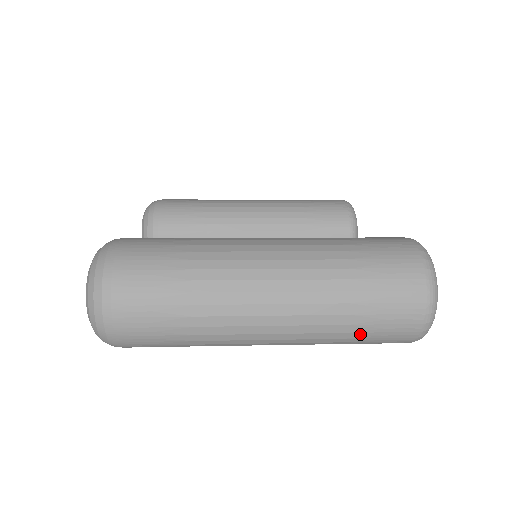
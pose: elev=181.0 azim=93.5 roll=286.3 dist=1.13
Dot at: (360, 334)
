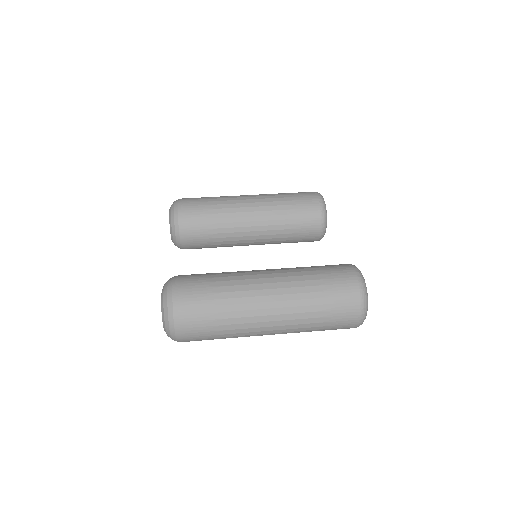
Dot at: (322, 329)
